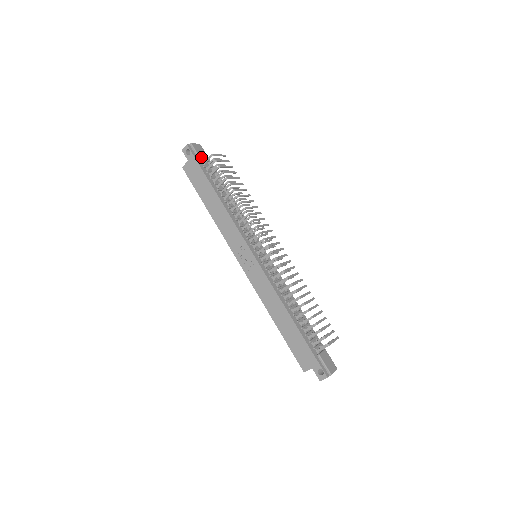
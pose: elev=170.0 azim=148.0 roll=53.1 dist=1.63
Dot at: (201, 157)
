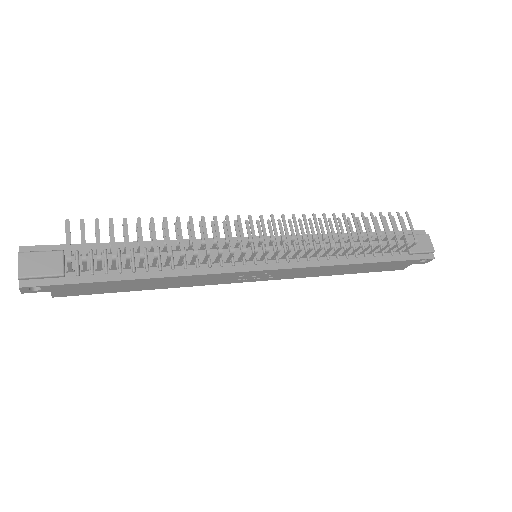
Dot at: (56, 271)
